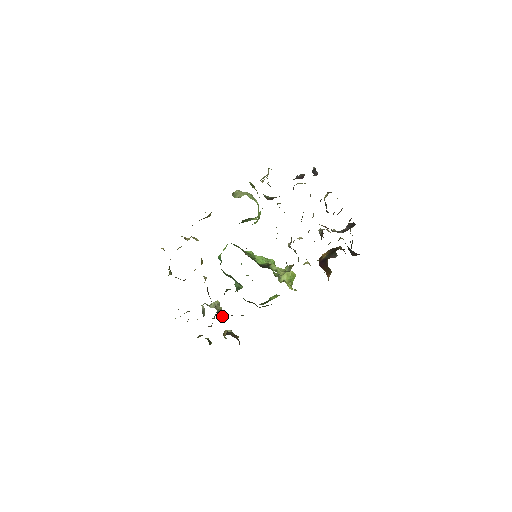
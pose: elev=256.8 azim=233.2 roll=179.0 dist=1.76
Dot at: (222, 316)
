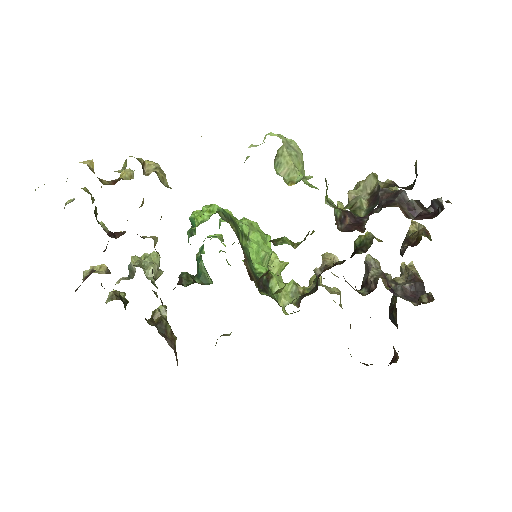
Dot at: occluded
